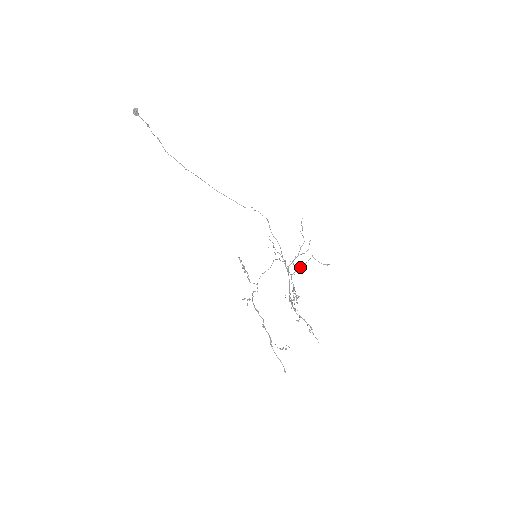
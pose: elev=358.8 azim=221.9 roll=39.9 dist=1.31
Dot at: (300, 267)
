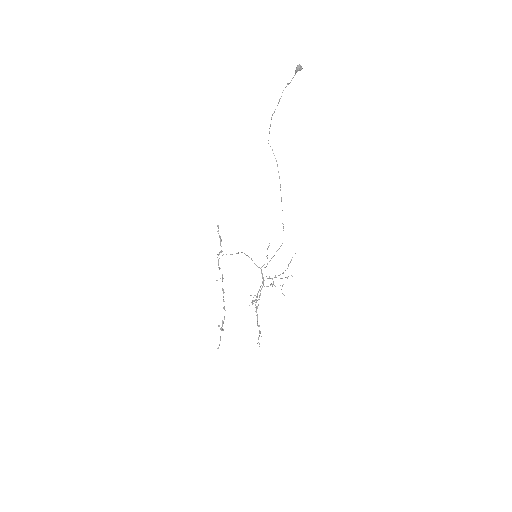
Dot at: (271, 284)
